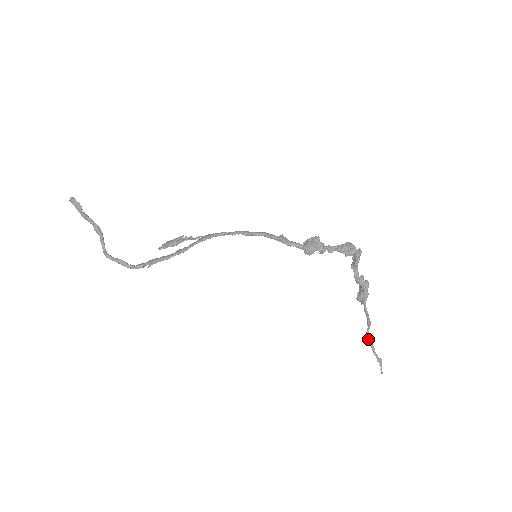
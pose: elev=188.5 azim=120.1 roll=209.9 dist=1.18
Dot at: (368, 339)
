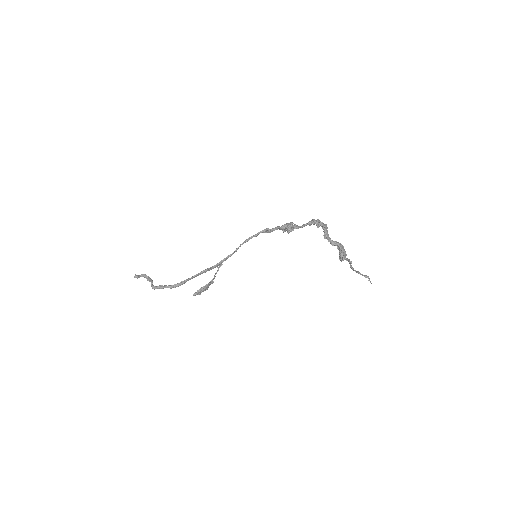
Dot at: (352, 269)
